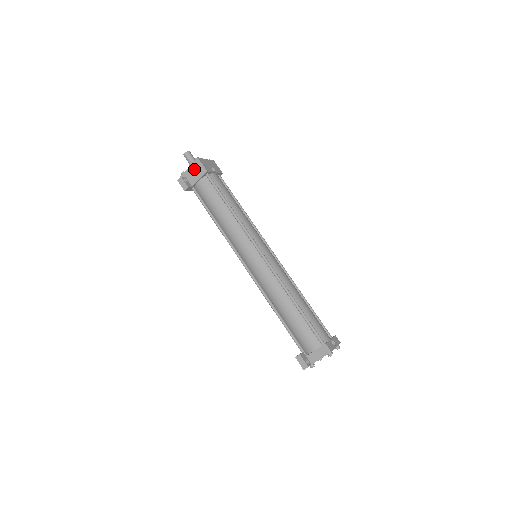
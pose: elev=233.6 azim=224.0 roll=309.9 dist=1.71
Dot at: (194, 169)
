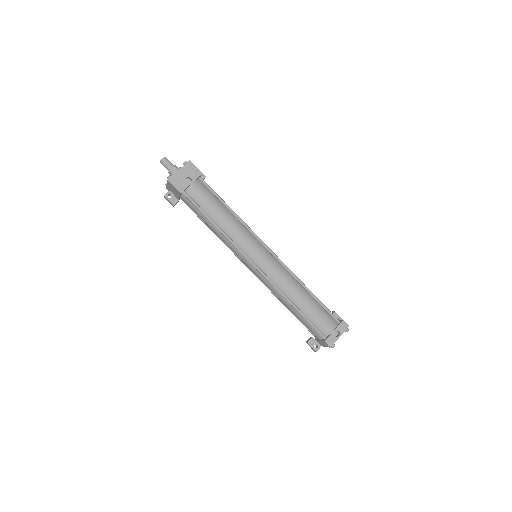
Dot at: (171, 187)
